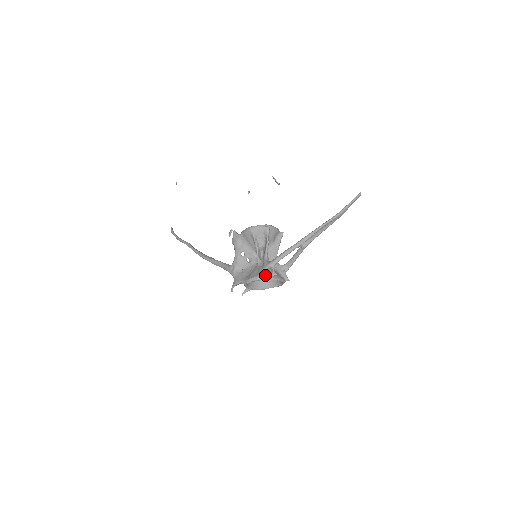
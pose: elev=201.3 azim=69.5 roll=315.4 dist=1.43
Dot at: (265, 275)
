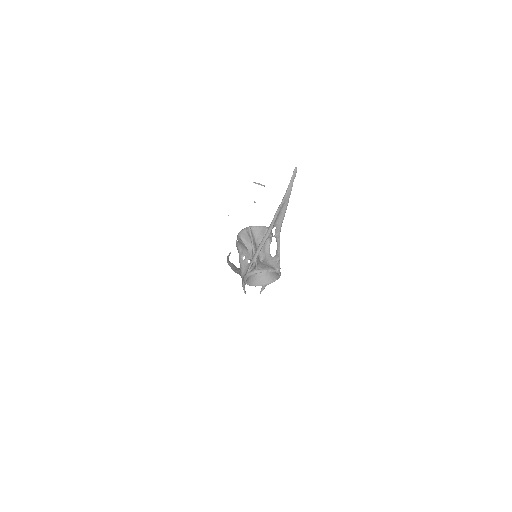
Dot at: (251, 271)
